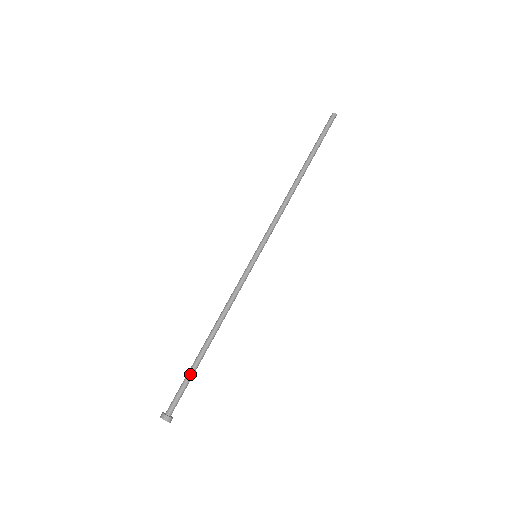
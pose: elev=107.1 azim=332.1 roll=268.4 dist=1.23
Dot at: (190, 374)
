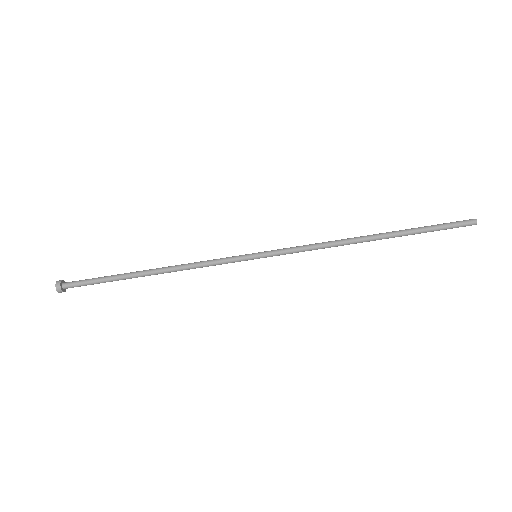
Dot at: (108, 280)
